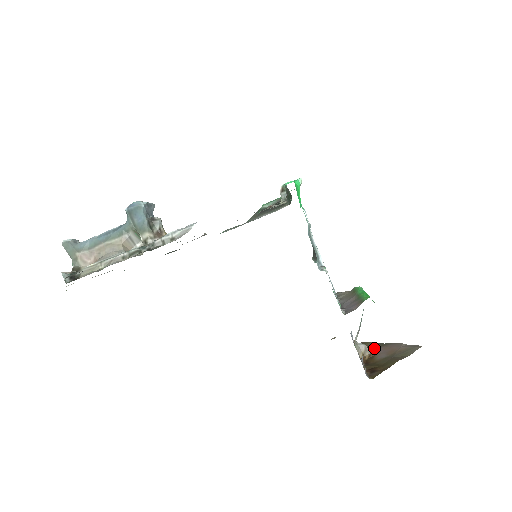
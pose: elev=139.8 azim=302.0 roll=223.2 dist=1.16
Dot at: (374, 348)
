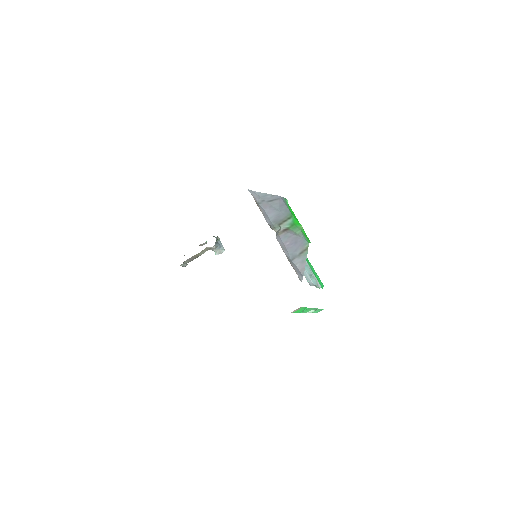
Dot at: occluded
